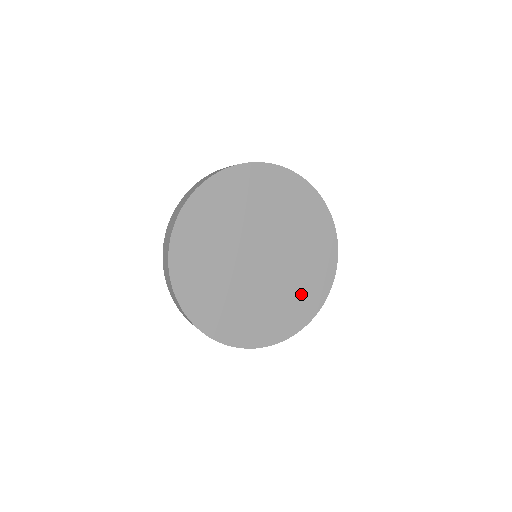
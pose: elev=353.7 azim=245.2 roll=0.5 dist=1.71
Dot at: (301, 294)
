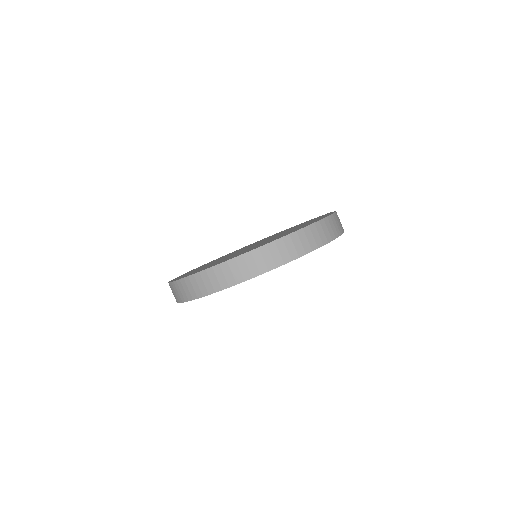
Dot at: occluded
